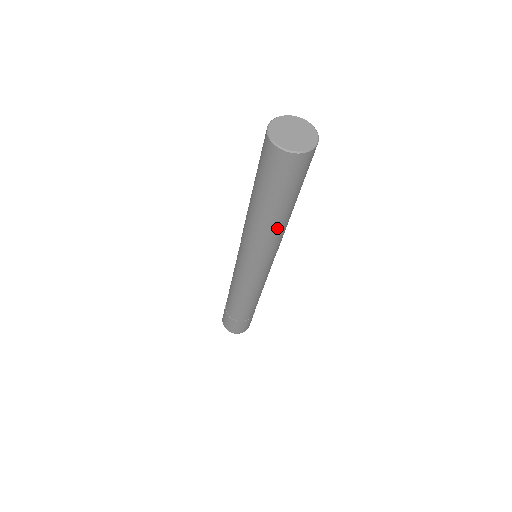
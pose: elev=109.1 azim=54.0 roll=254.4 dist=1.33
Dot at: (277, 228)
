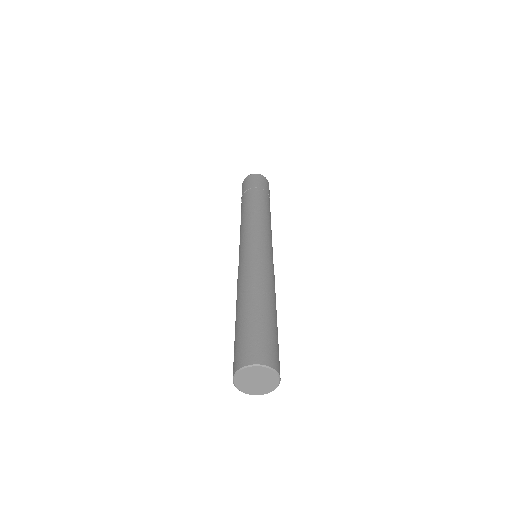
Dot at: occluded
